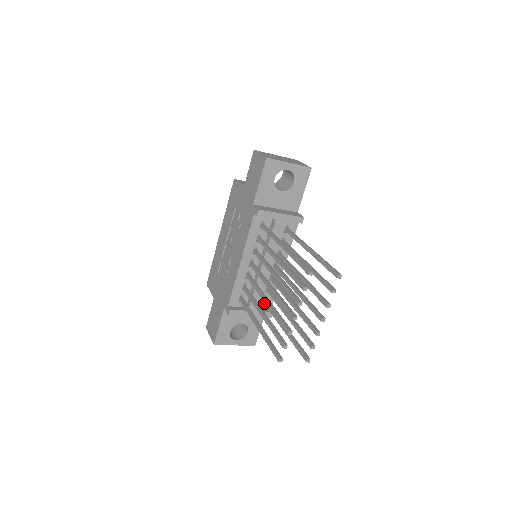
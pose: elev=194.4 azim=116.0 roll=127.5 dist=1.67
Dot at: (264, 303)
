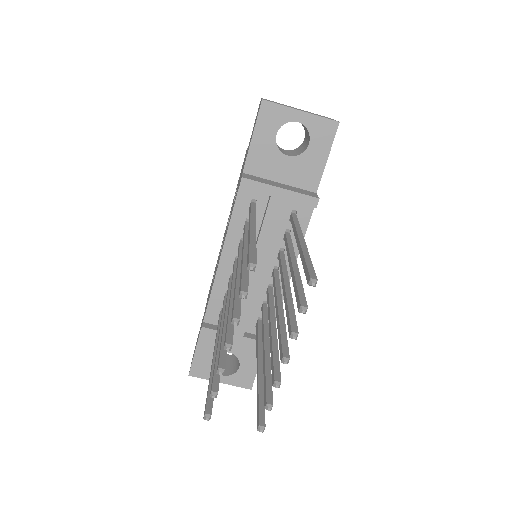
Dot at: (256, 326)
